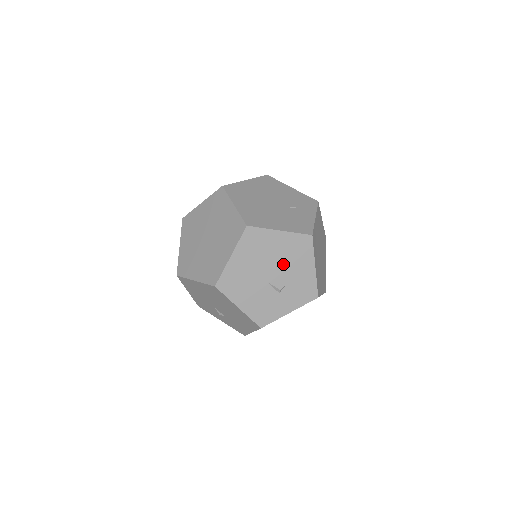
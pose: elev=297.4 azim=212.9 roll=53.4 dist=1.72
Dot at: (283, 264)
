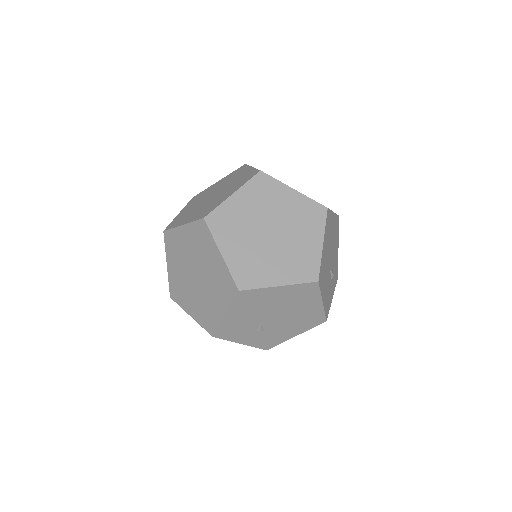
Dot at: (333, 247)
